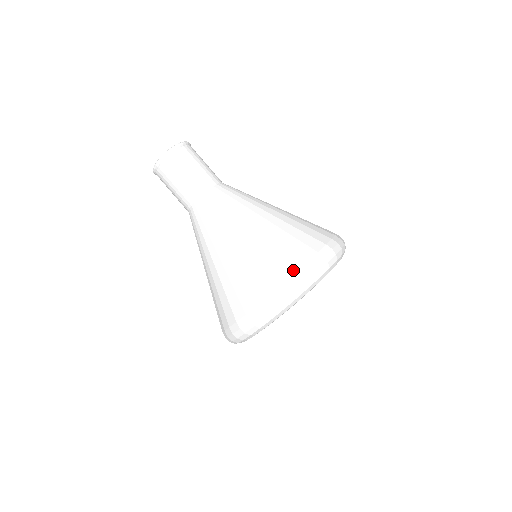
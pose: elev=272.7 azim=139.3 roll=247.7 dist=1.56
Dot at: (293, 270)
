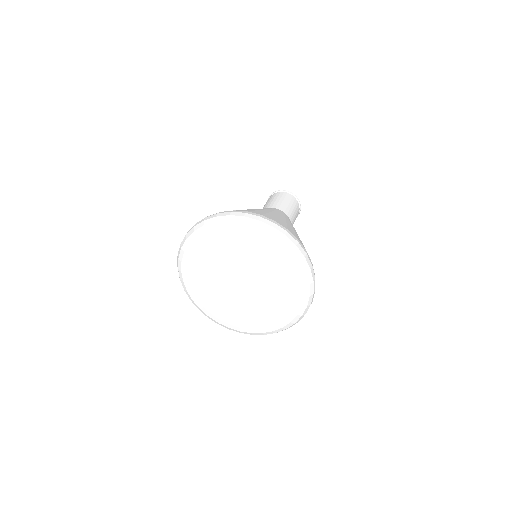
Dot at: (262, 215)
